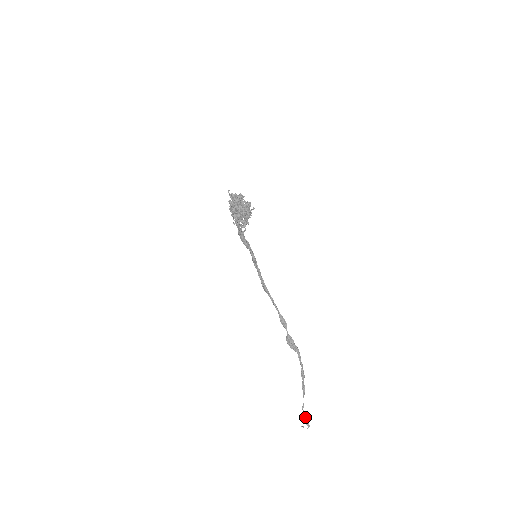
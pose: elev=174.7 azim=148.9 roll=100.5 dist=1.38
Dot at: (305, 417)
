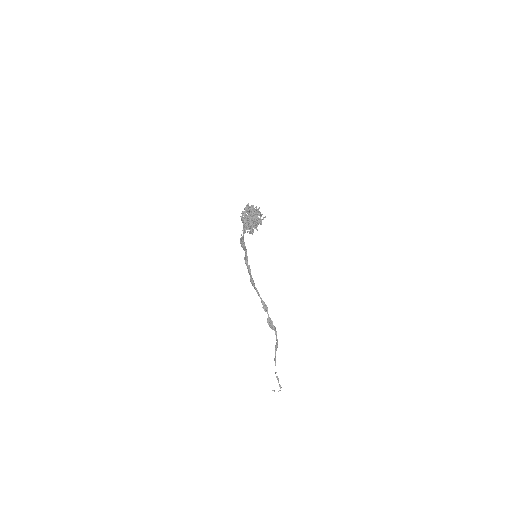
Dot at: occluded
